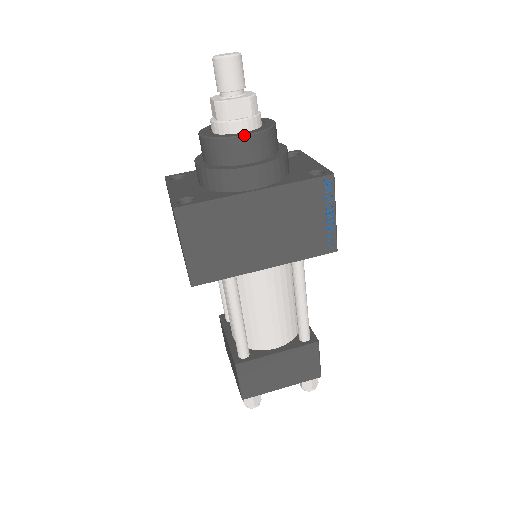
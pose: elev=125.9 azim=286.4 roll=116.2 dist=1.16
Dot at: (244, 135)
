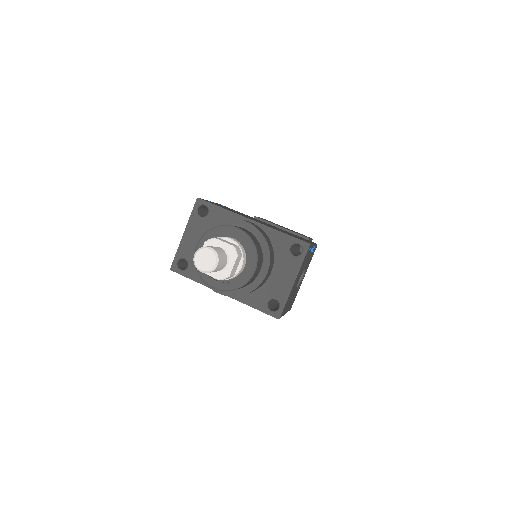
Dot at: (212, 287)
